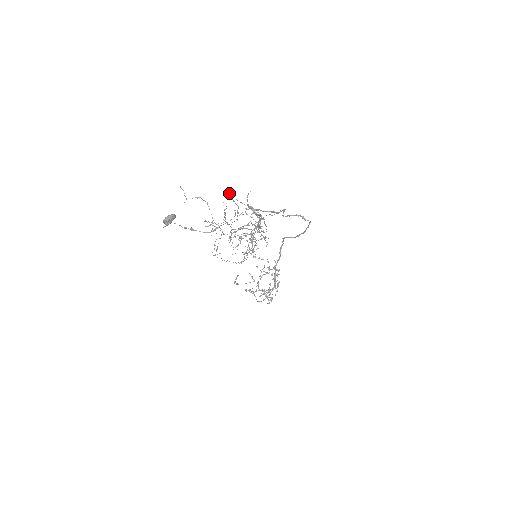
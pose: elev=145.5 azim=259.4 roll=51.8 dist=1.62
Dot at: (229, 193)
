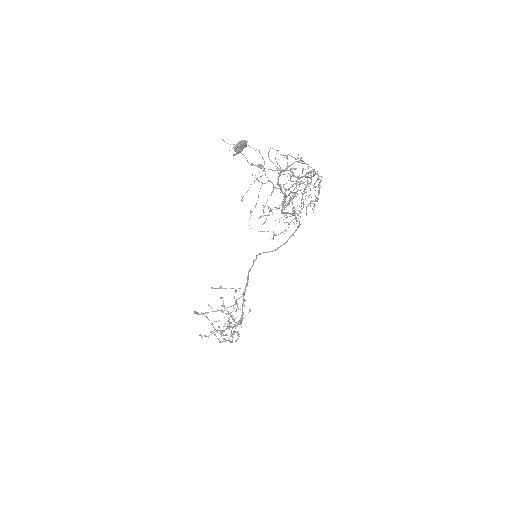
Dot at: occluded
